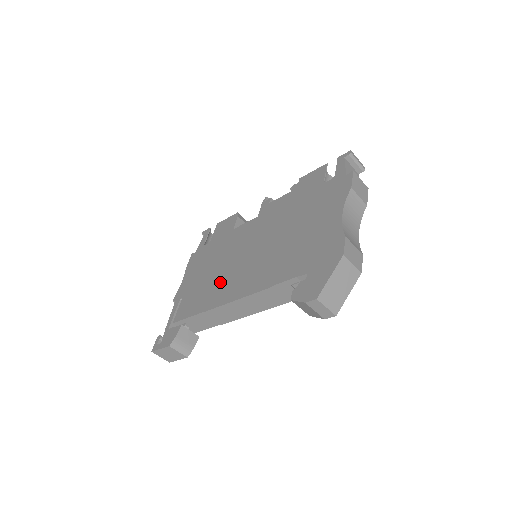
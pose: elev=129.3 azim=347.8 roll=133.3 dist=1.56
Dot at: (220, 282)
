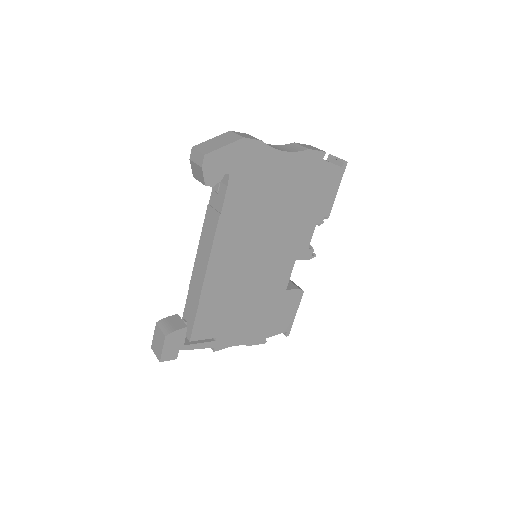
Dot at: occluded
